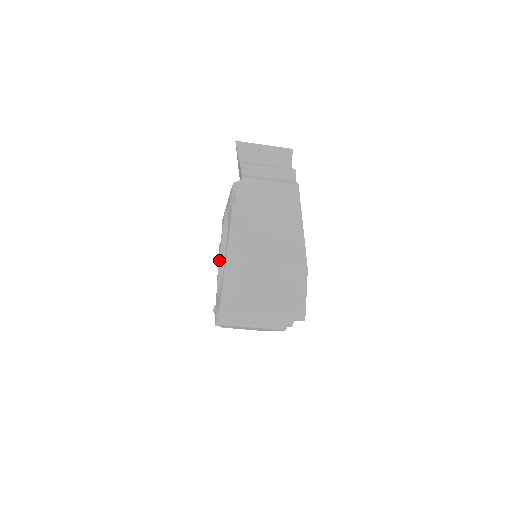
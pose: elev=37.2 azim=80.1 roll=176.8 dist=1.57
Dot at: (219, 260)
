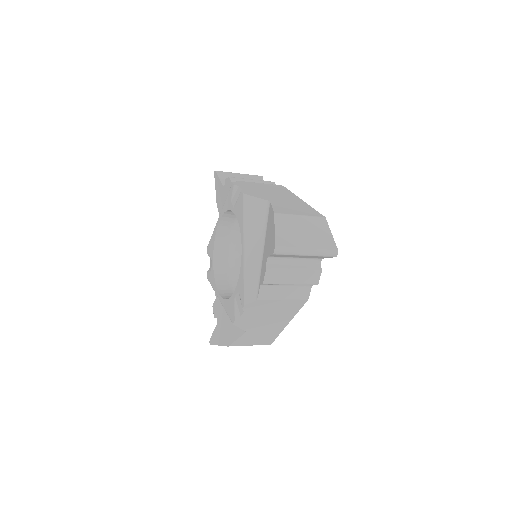
Dot at: (214, 279)
